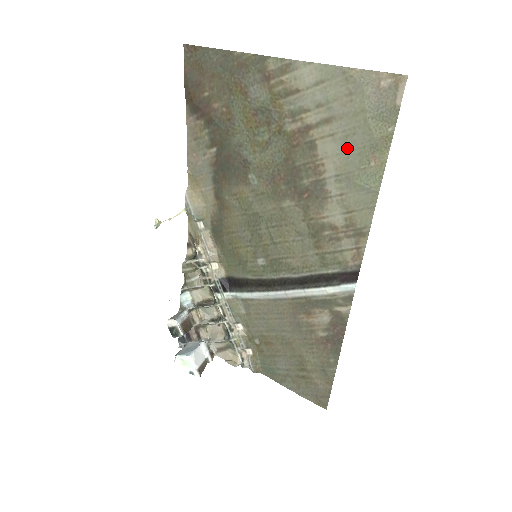
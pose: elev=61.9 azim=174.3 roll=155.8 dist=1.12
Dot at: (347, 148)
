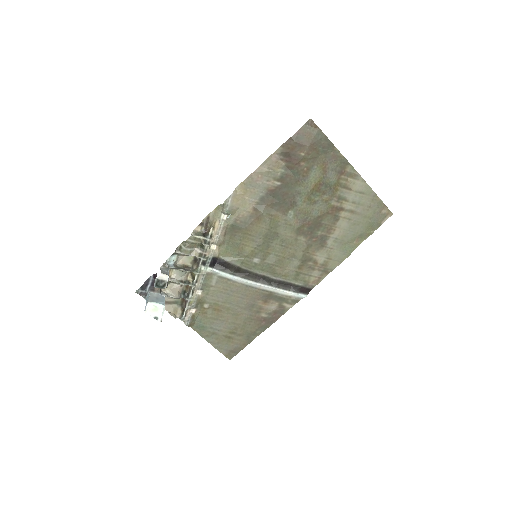
Dot at: (351, 229)
